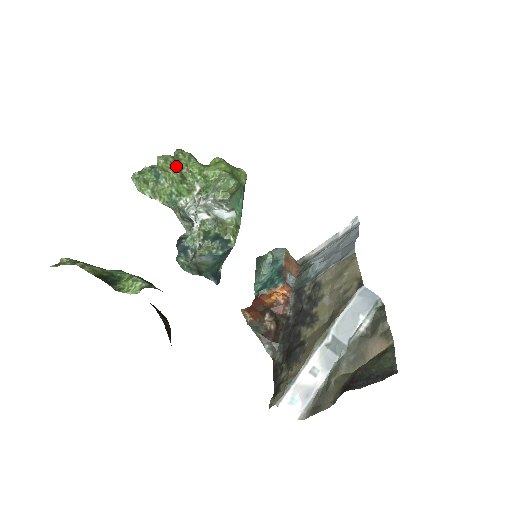
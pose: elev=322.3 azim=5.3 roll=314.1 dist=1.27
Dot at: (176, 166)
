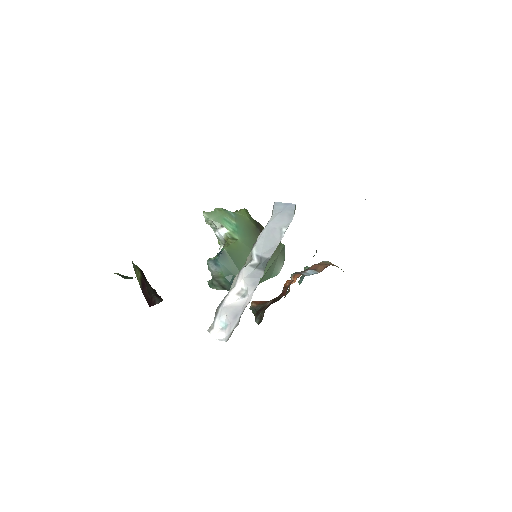
Dot at: occluded
